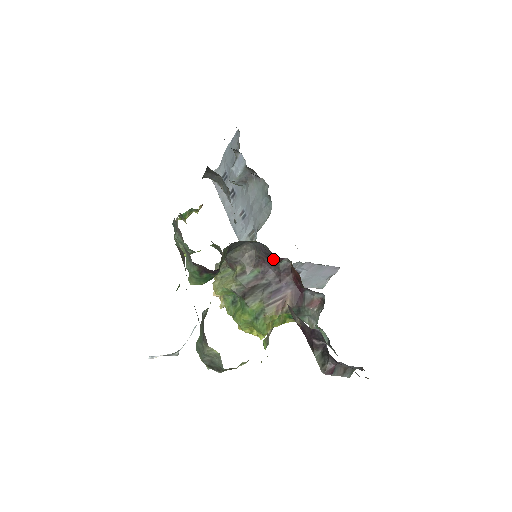
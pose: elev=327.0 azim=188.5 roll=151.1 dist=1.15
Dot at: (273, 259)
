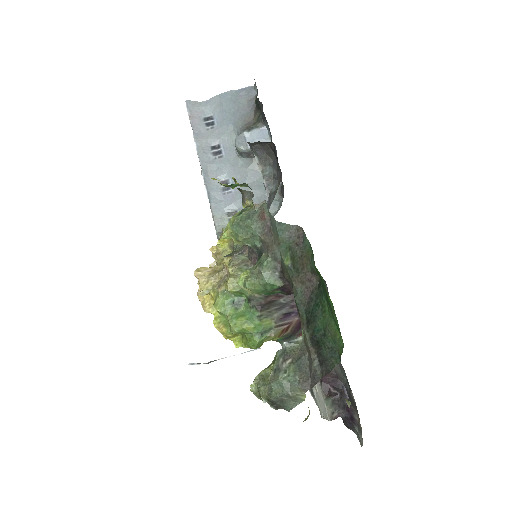
Dot at: occluded
